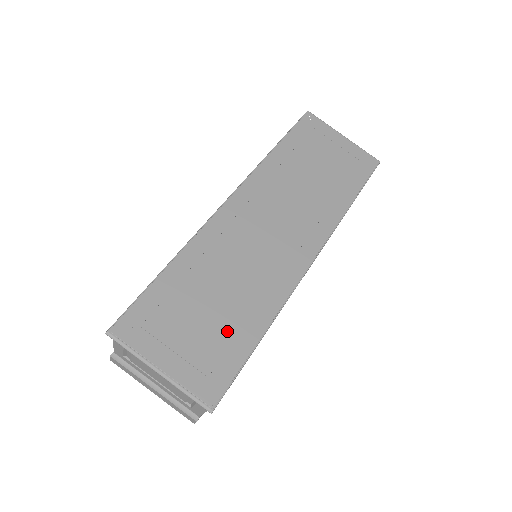
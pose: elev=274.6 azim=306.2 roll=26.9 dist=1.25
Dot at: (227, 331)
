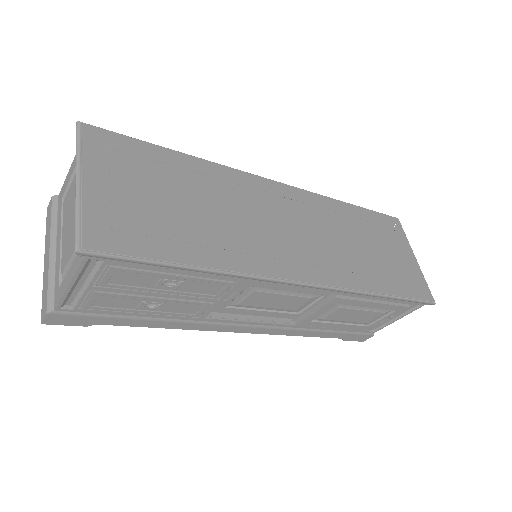
Dot at: (173, 228)
